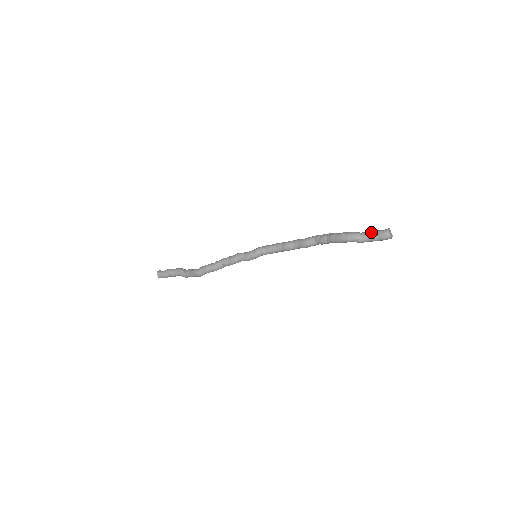
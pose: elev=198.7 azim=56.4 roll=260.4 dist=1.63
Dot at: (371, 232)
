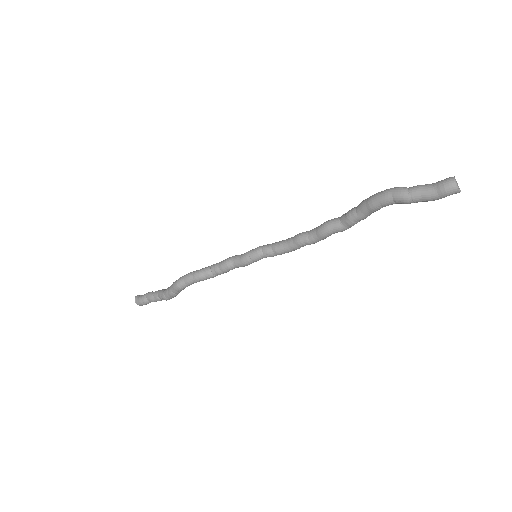
Dot at: occluded
